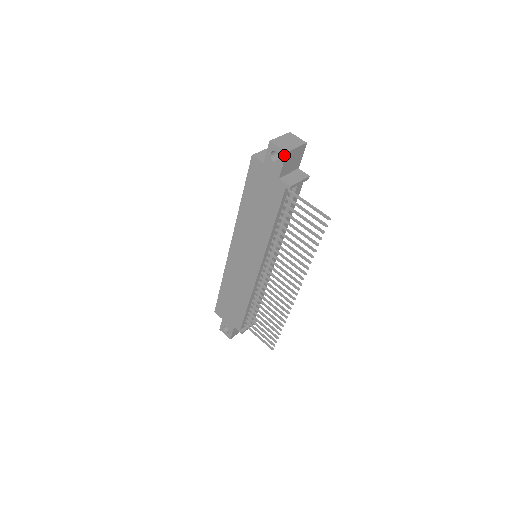
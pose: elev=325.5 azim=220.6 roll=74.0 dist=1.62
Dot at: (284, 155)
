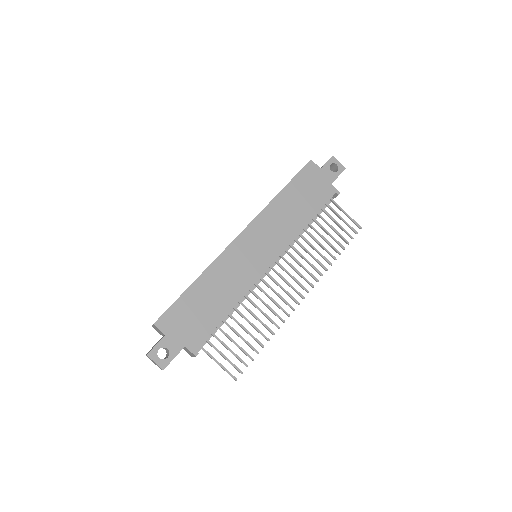
Dot at: (343, 169)
